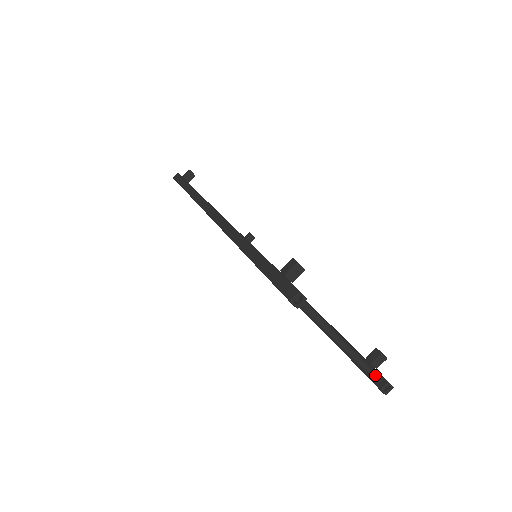
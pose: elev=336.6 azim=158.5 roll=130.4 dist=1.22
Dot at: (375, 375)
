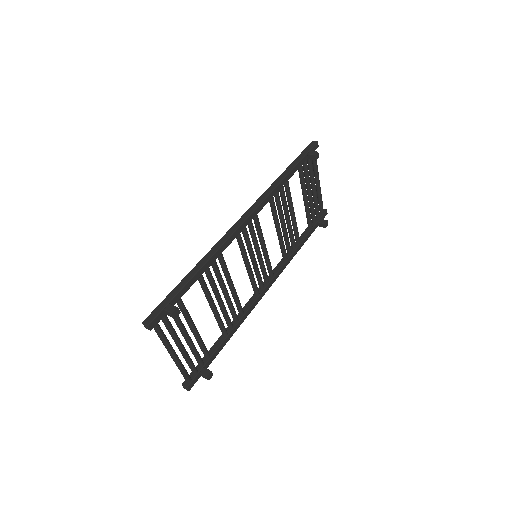
Dot at: (185, 378)
